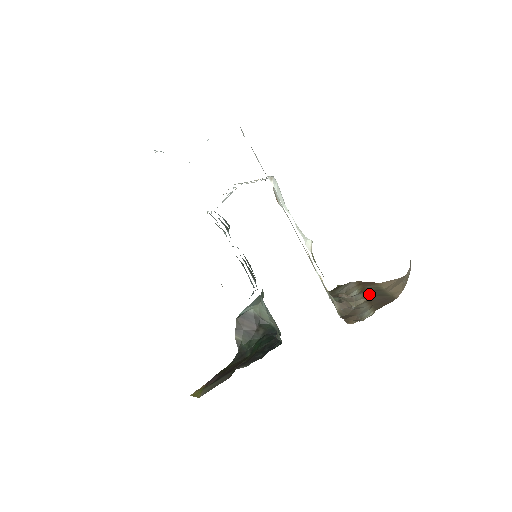
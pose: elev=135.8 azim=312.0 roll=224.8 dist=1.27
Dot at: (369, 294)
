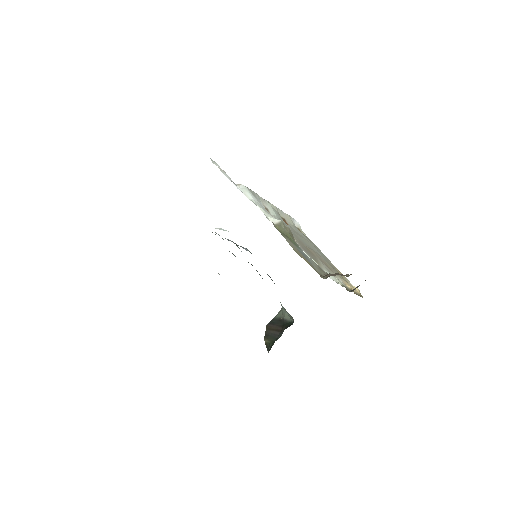
Dot at: occluded
